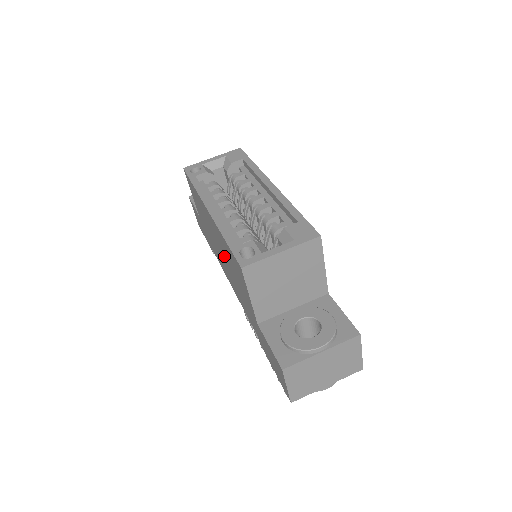
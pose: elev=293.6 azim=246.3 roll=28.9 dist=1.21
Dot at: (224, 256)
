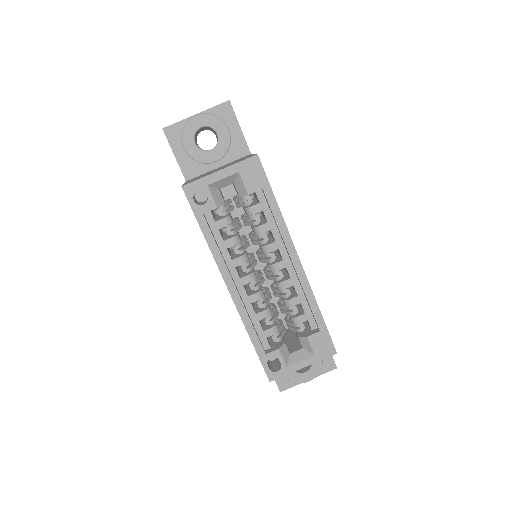
Dot at: occluded
